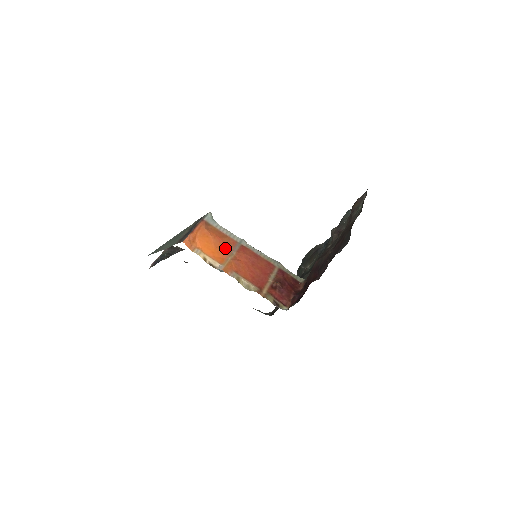
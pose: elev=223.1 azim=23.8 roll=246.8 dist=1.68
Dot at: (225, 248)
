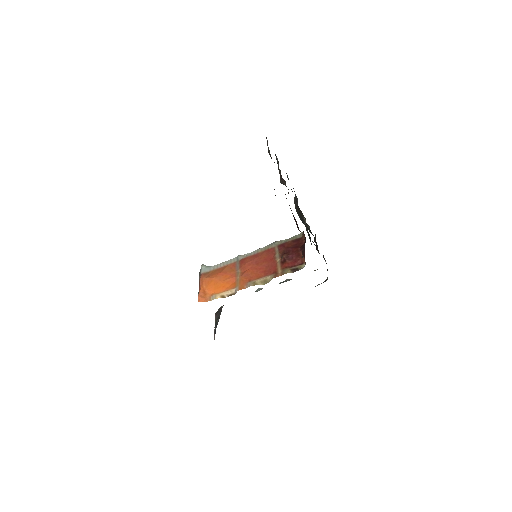
Dot at: (230, 275)
